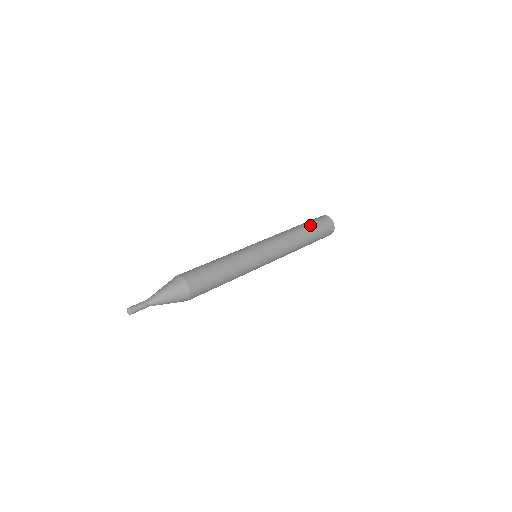
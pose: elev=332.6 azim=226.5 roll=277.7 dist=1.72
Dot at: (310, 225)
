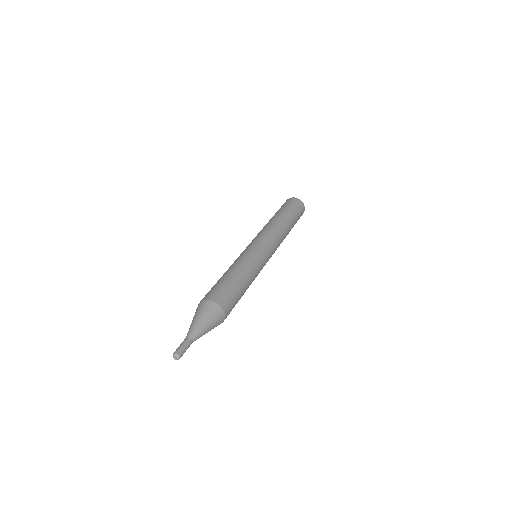
Dot at: (280, 210)
